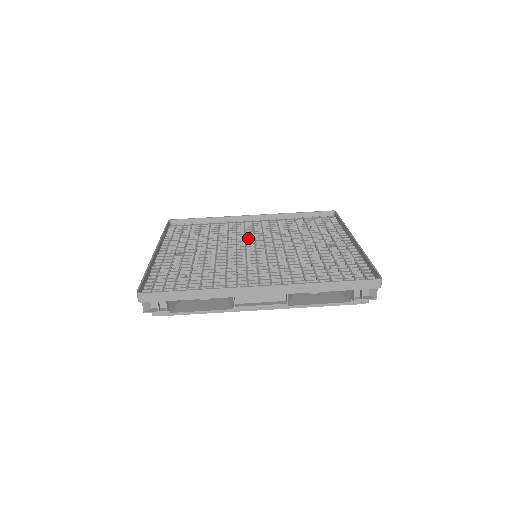
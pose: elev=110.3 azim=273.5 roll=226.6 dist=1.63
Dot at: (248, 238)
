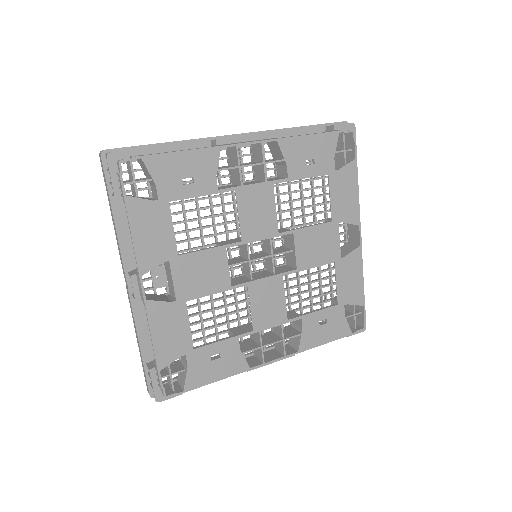
Dot at: occluded
